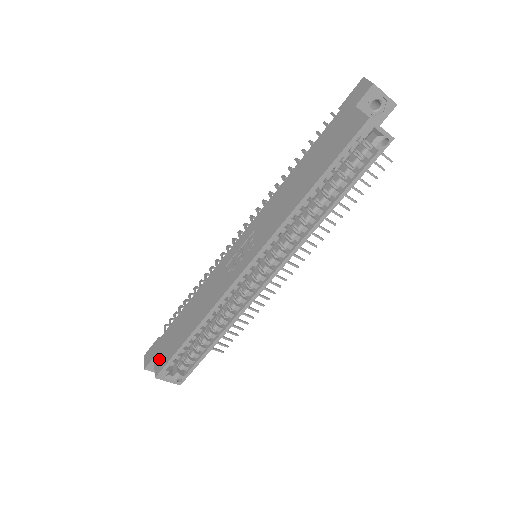
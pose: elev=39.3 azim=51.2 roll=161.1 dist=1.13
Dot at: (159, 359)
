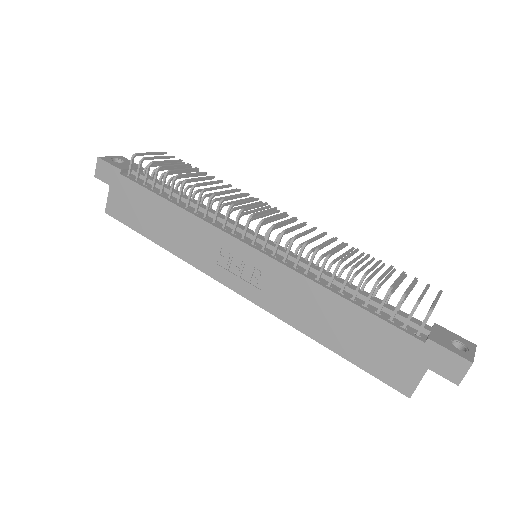
Dot at: (115, 202)
